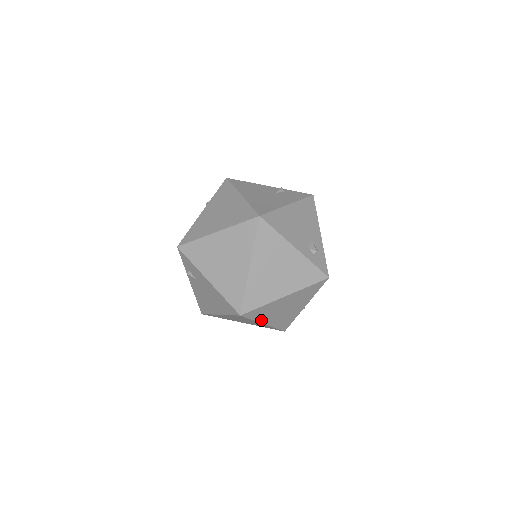
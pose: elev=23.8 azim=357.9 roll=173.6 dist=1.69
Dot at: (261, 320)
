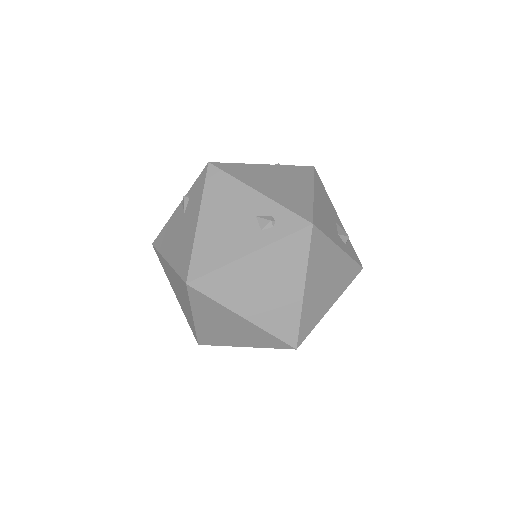
Dot at: (322, 313)
